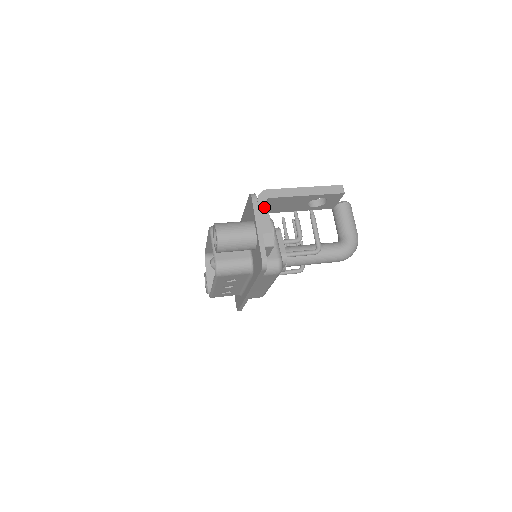
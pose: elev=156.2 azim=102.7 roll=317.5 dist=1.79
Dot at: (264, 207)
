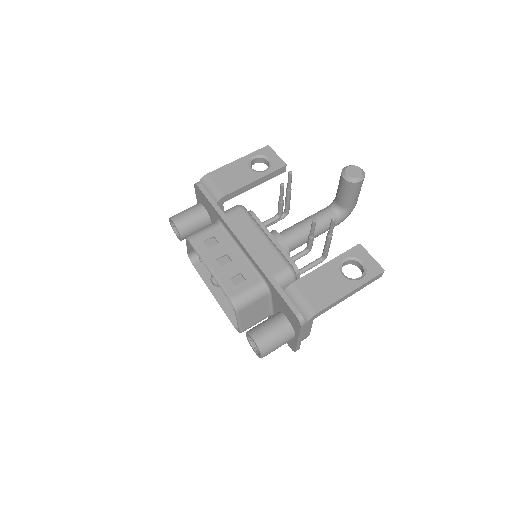
Dot at: (309, 326)
